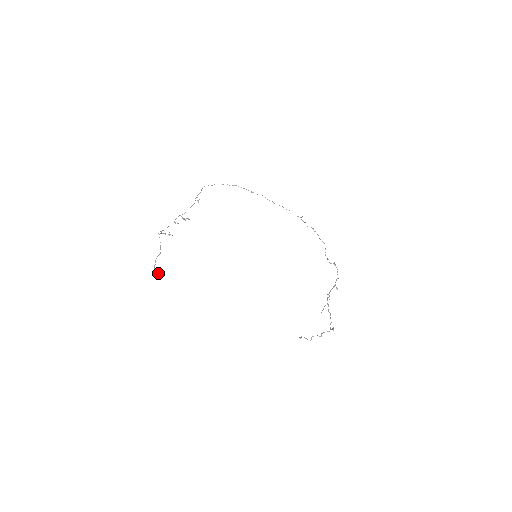
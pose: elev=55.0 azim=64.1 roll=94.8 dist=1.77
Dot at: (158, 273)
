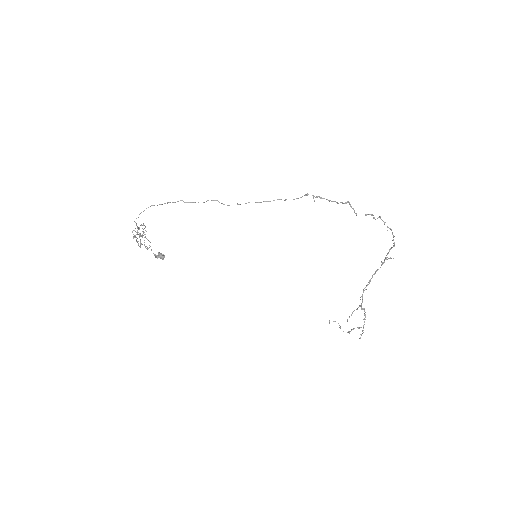
Dot at: (163, 257)
